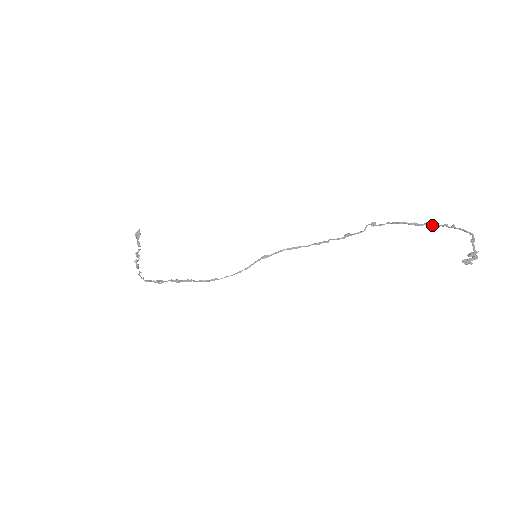
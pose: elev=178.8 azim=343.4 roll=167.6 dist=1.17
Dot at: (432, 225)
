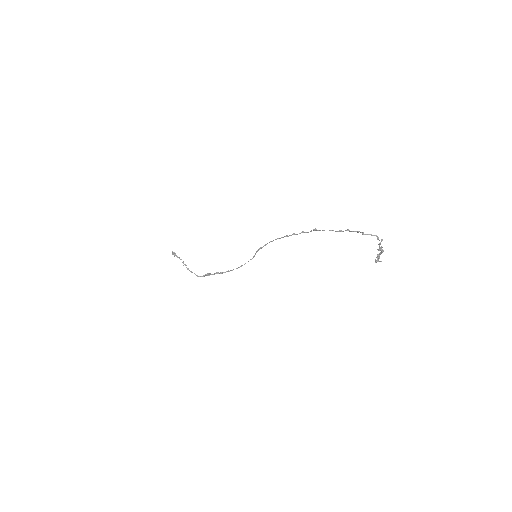
Dot at: occluded
